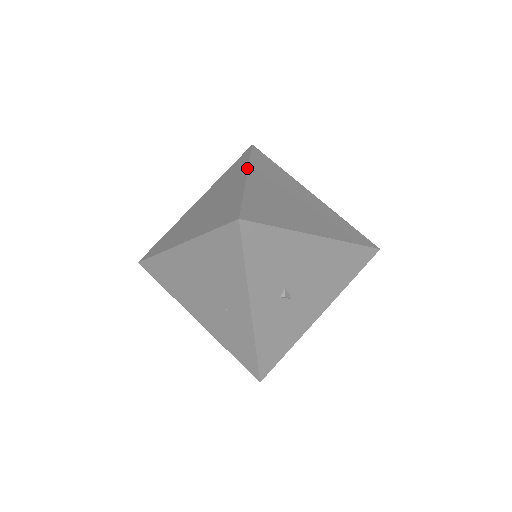
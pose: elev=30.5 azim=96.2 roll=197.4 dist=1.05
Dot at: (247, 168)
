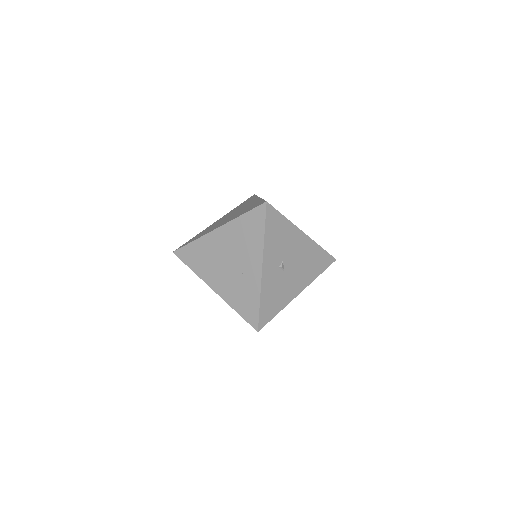
Dot at: occluded
